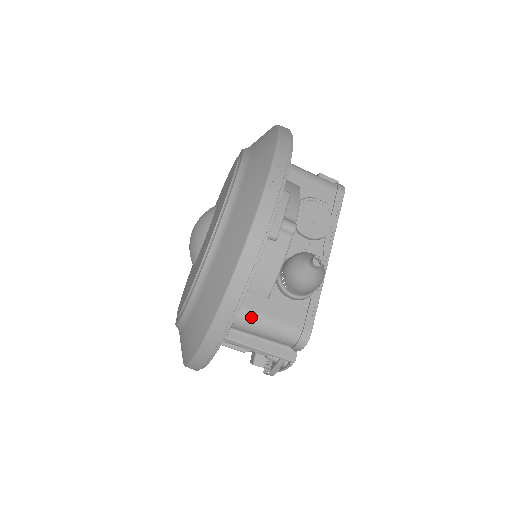
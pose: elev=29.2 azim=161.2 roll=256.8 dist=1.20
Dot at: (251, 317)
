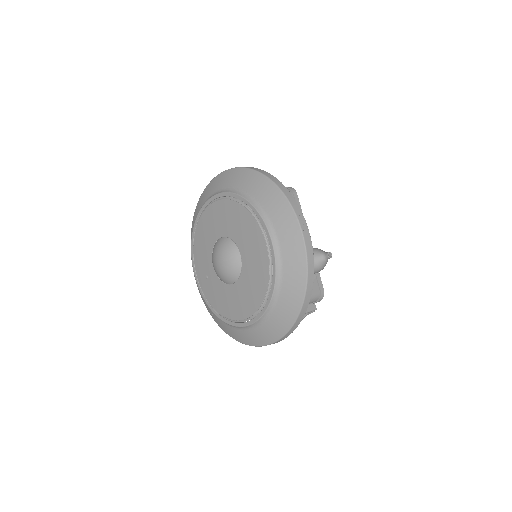
Dot at: occluded
